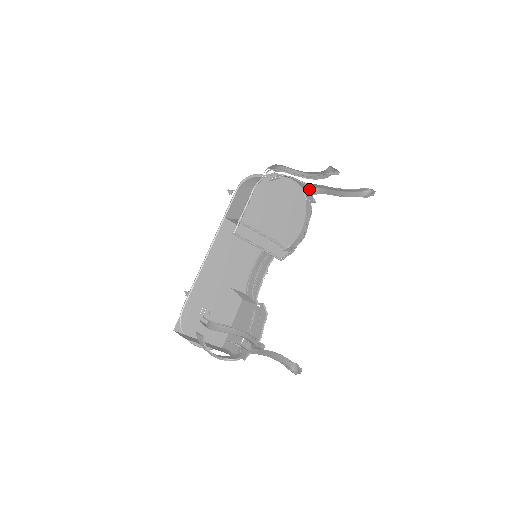
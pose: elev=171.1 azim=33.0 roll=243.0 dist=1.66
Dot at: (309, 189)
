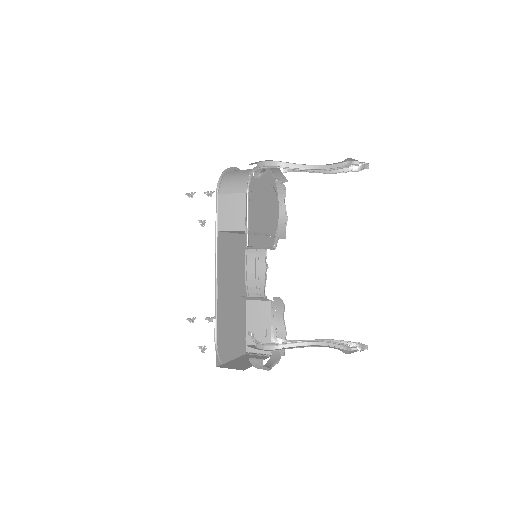
Dot at: occluded
